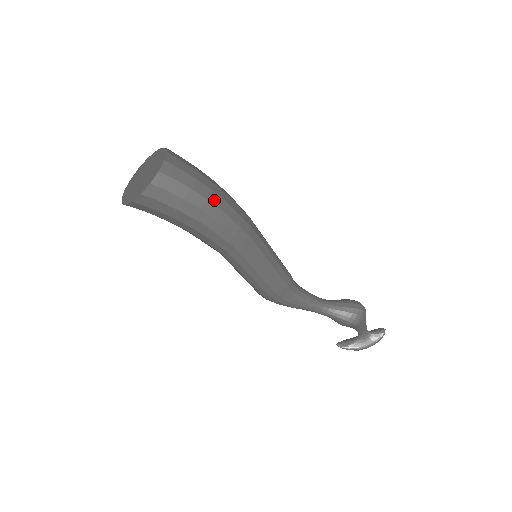
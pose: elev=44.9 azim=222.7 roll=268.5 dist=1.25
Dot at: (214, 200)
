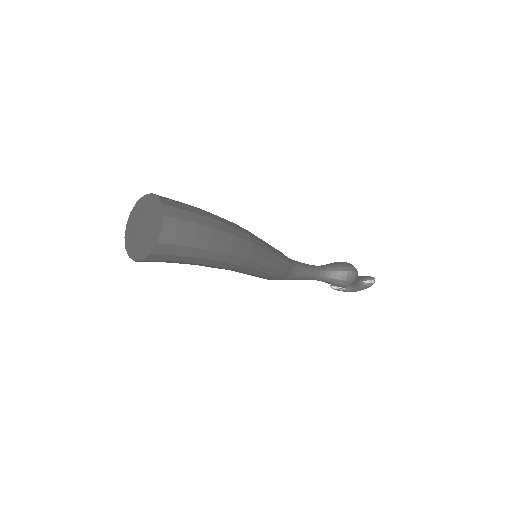
Dot at: (213, 247)
